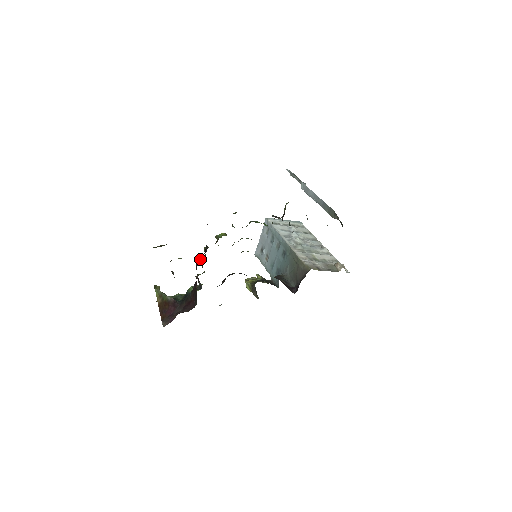
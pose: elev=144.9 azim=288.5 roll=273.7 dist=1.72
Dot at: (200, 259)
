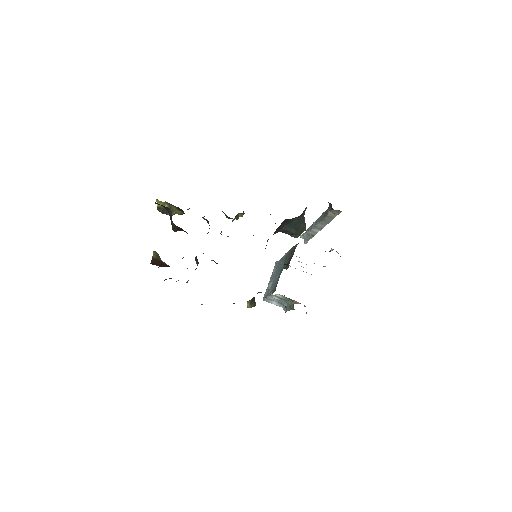
Dot at: occluded
